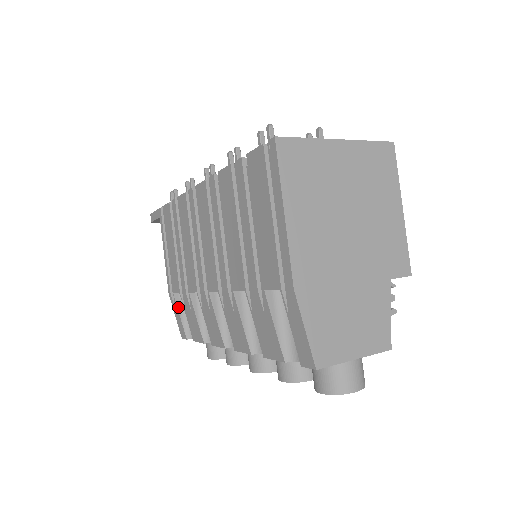
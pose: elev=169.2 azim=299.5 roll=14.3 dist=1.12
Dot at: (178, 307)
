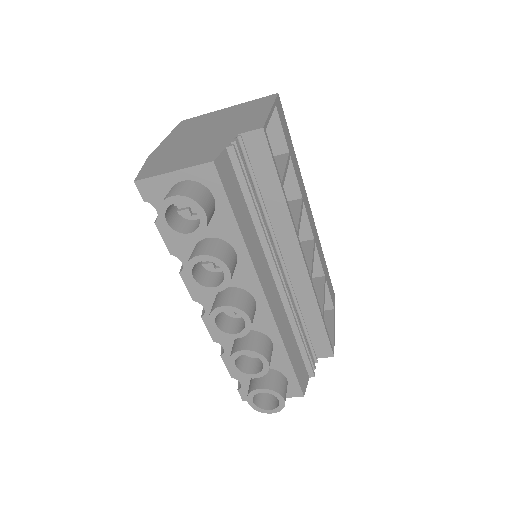
Dot at: occluded
